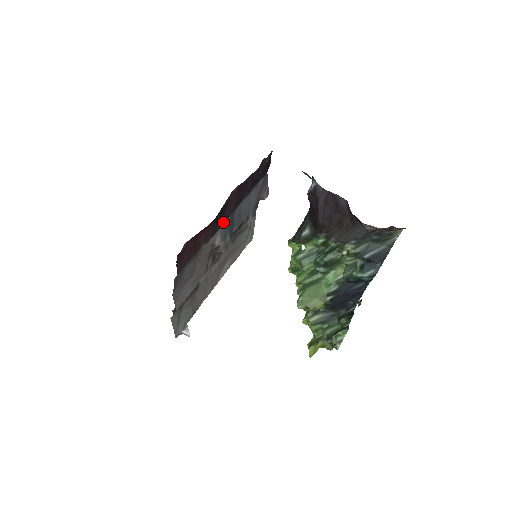
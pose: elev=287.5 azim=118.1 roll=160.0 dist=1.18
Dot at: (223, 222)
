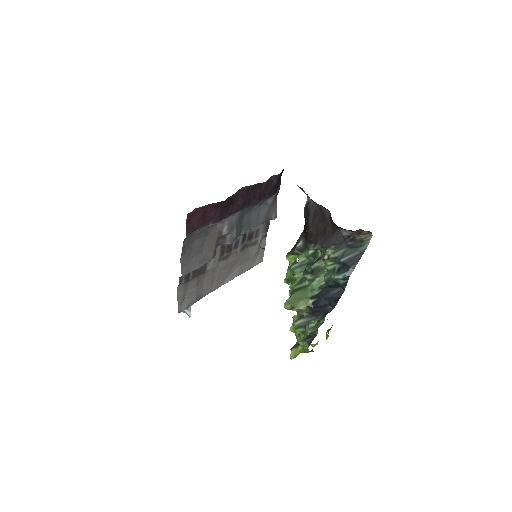
Dot at: (231, 213)
